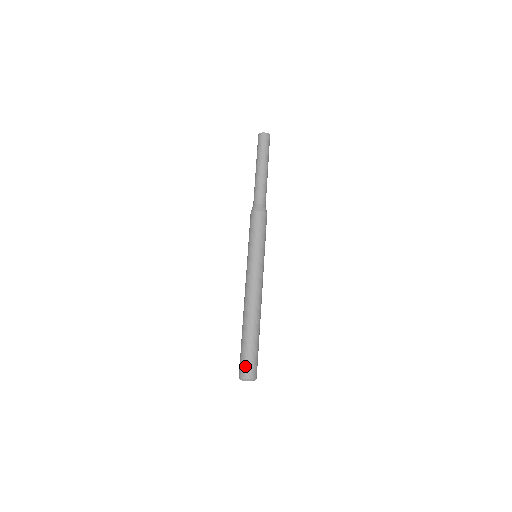
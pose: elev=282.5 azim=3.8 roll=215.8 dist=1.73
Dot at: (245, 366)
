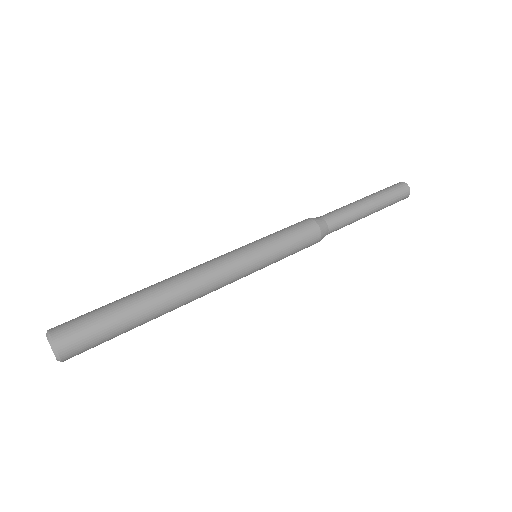
Dot at: (72, 319)
